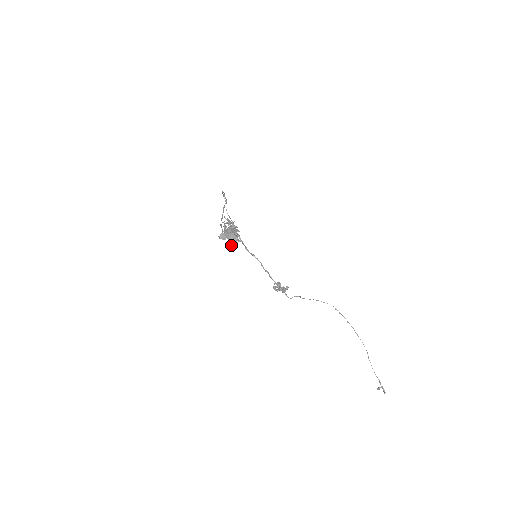
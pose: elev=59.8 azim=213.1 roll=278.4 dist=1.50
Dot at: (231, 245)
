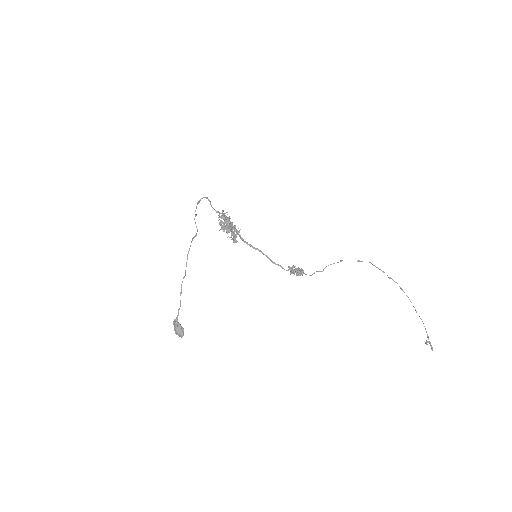
Dot at: occluded
